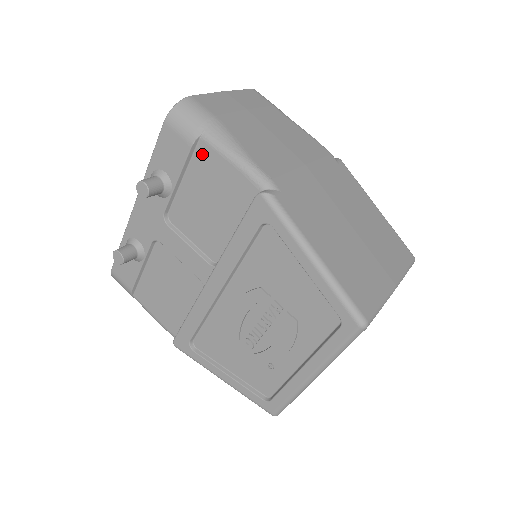
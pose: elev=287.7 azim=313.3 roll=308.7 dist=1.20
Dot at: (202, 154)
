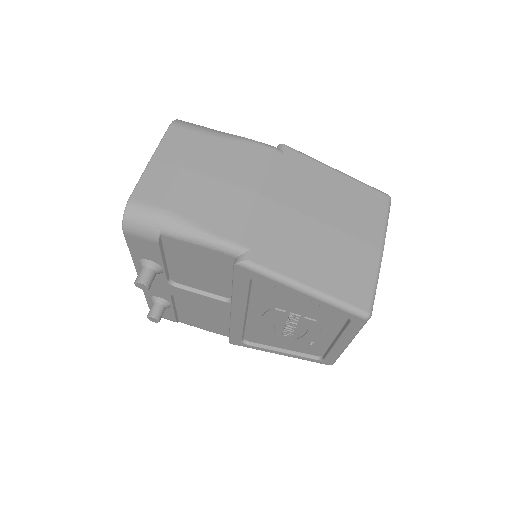
Dot at: (170, 244)
